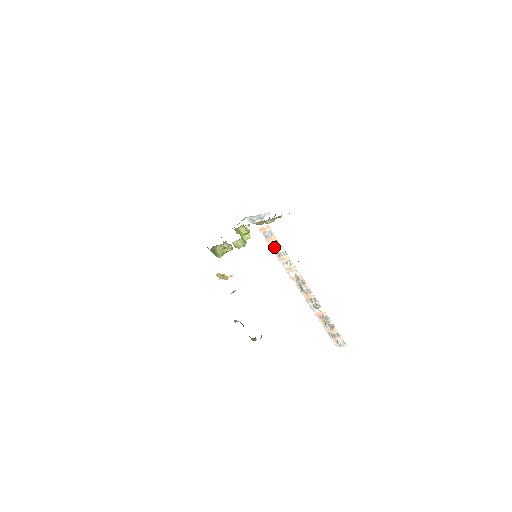
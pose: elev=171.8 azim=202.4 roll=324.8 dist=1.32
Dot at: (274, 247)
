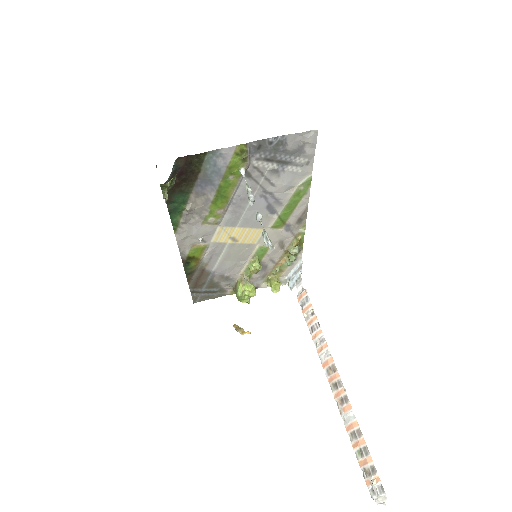
Dot at: (309, 319)
